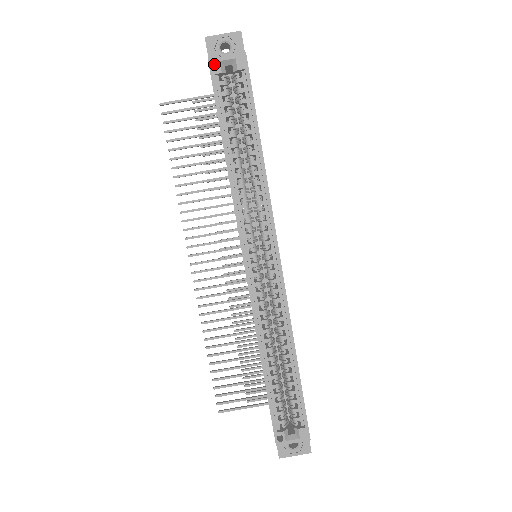
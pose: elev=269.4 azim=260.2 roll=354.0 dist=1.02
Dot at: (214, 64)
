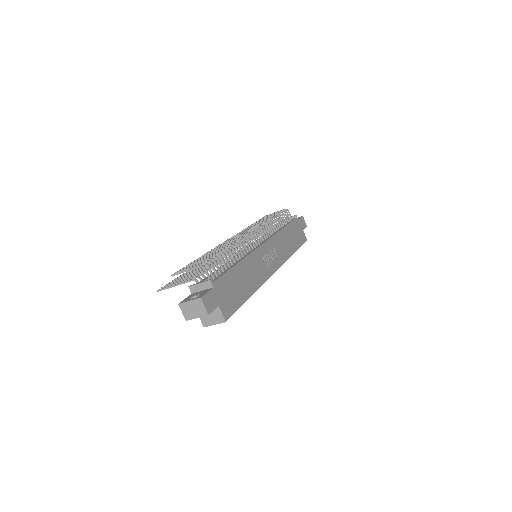
Dot at: (207, 323)
